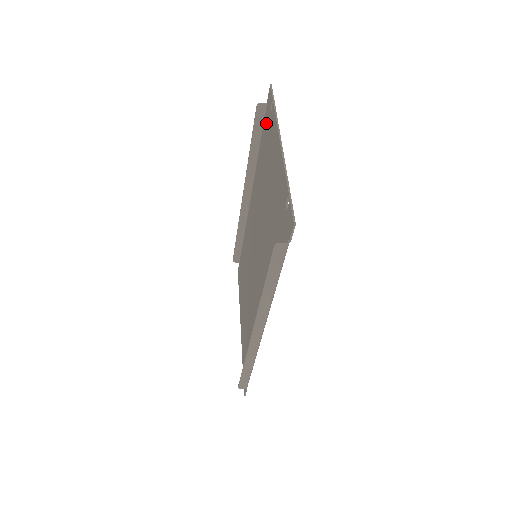
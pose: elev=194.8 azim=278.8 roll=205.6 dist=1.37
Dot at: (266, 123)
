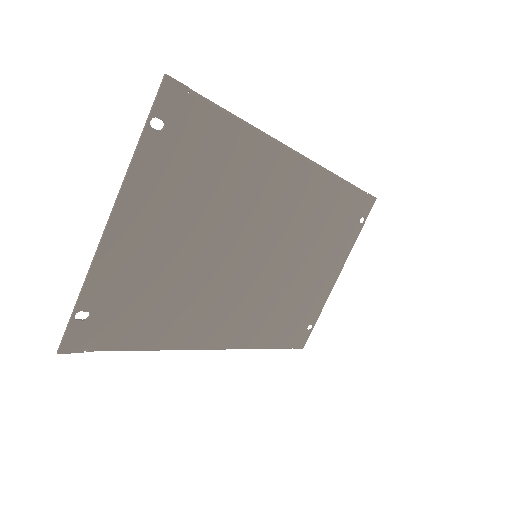
Dot at: (193, 123)
